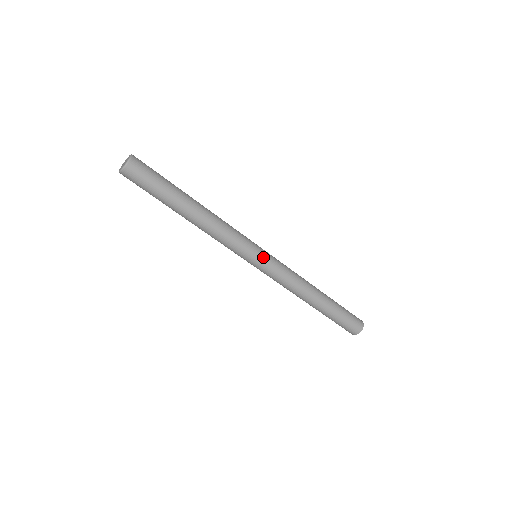
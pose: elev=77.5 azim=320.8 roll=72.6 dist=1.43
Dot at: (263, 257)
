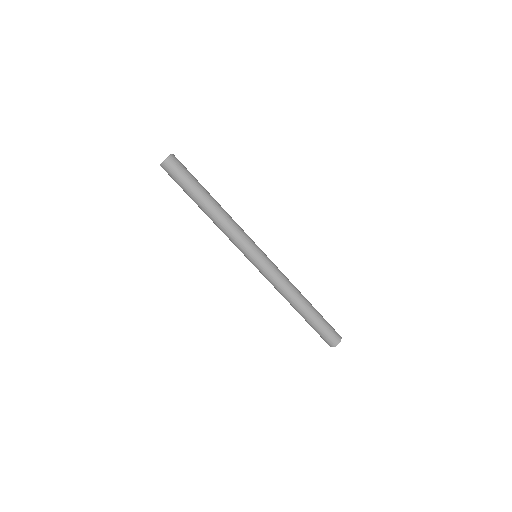
Dot at: (263, 253)
